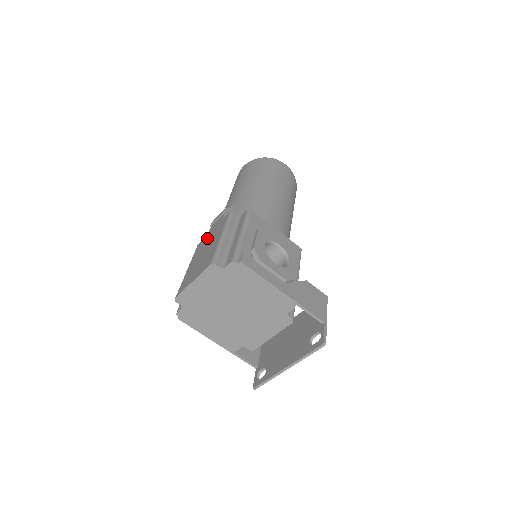
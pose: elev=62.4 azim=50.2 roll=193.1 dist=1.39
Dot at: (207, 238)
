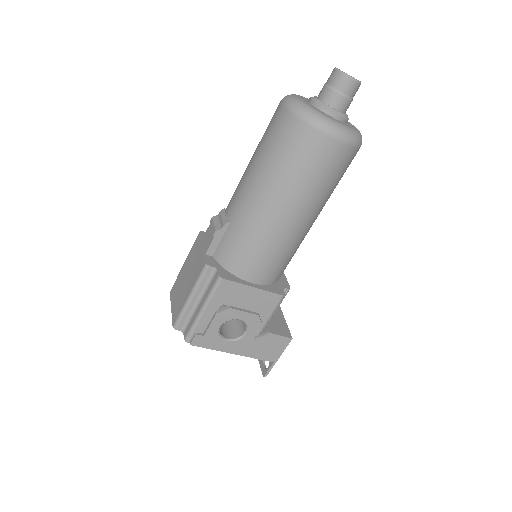
Dot at: (197, 252)
